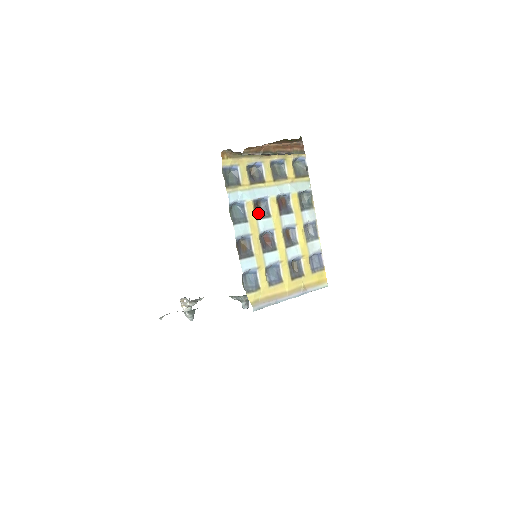
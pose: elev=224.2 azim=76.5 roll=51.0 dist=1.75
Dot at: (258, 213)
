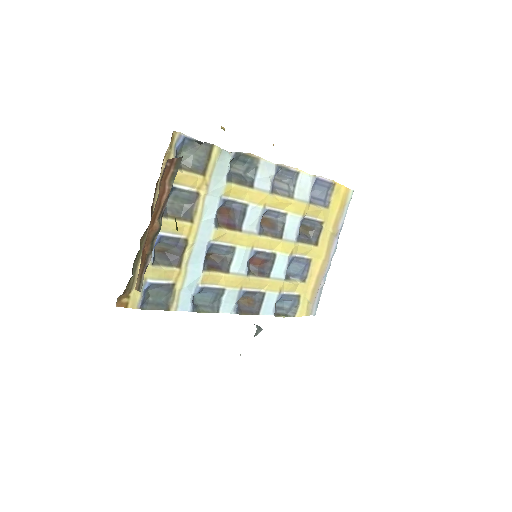
Dot at: (221, 266)
